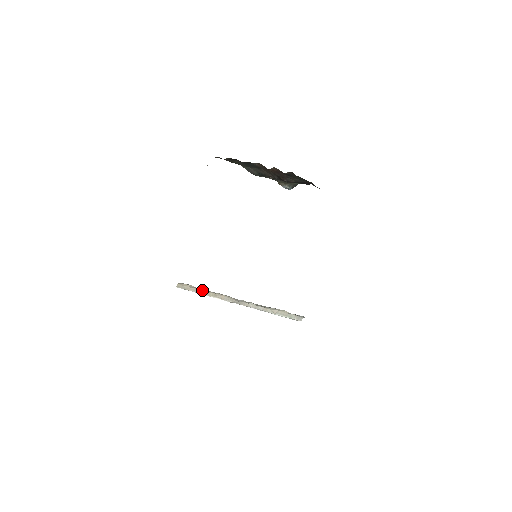
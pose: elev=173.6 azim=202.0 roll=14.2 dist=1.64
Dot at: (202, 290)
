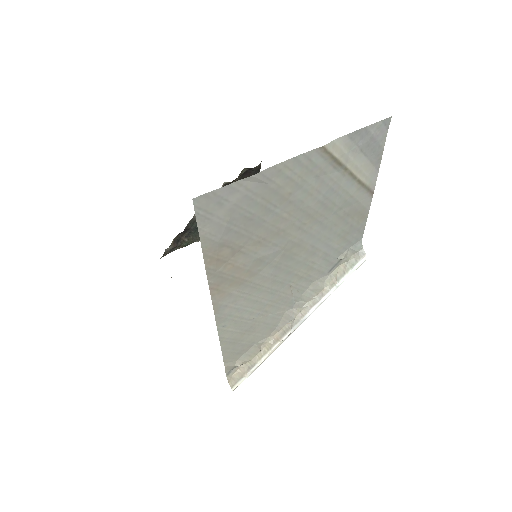
Dot at: (254, 357)
